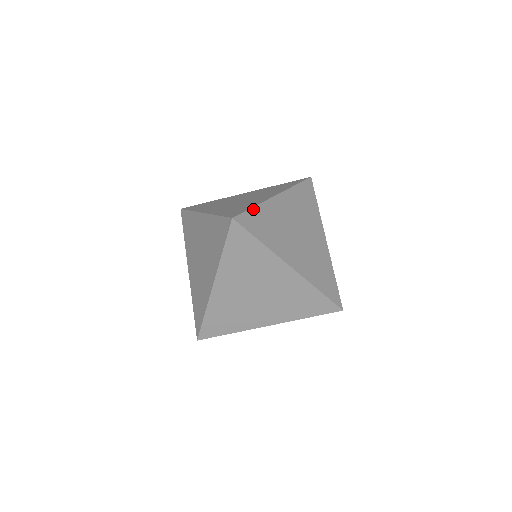
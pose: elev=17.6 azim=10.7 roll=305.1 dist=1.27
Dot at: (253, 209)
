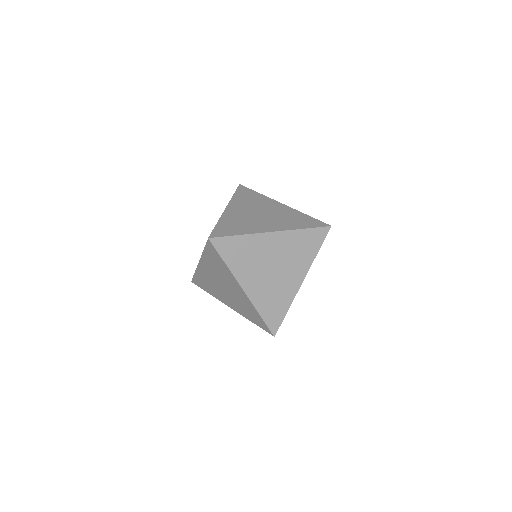
Dot at: (236, 237)
